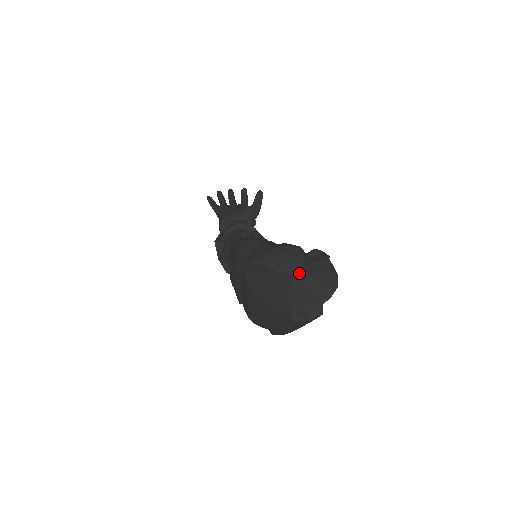
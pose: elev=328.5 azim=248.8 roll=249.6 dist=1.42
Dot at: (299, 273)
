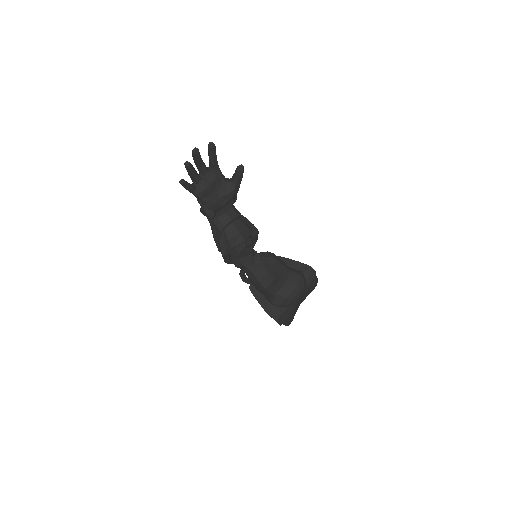
Dot at: occluded
